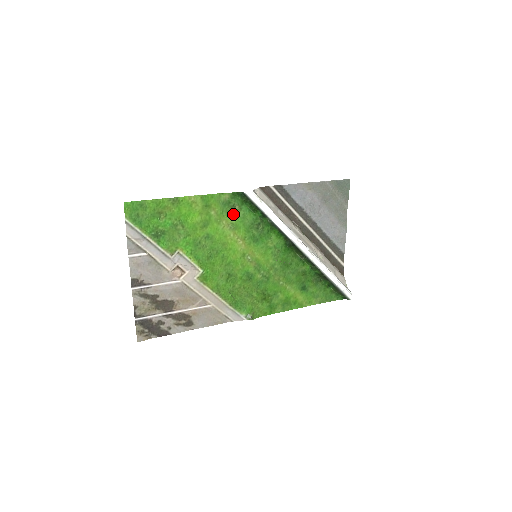
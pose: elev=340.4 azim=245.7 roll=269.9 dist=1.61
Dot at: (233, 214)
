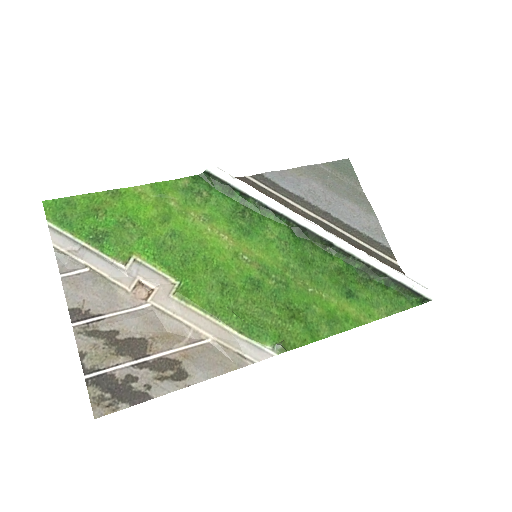
Dot at: (202, 203)
